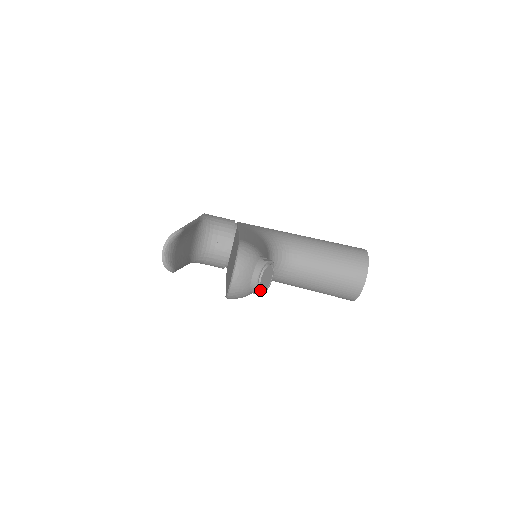
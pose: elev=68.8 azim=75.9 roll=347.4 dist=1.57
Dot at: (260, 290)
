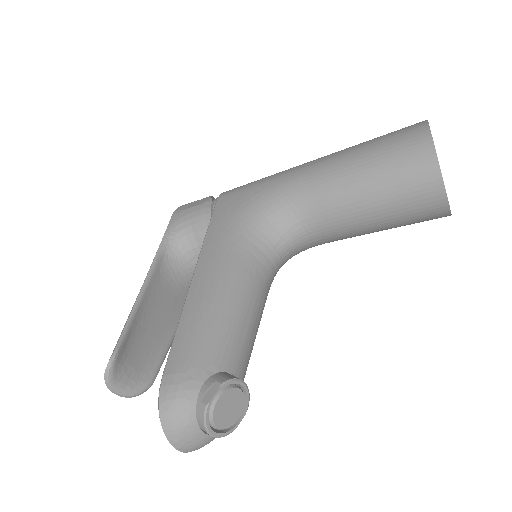
Dot at: (232, 424)
